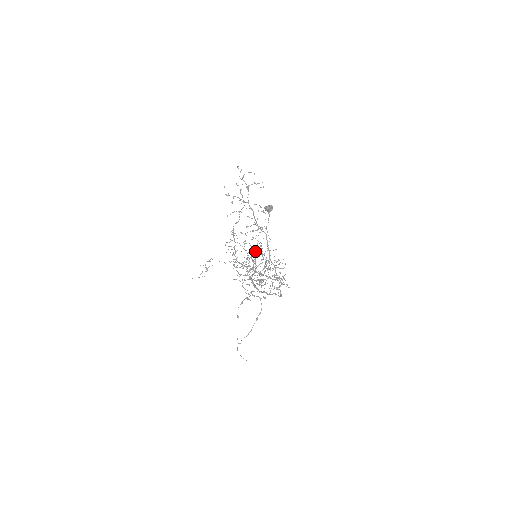
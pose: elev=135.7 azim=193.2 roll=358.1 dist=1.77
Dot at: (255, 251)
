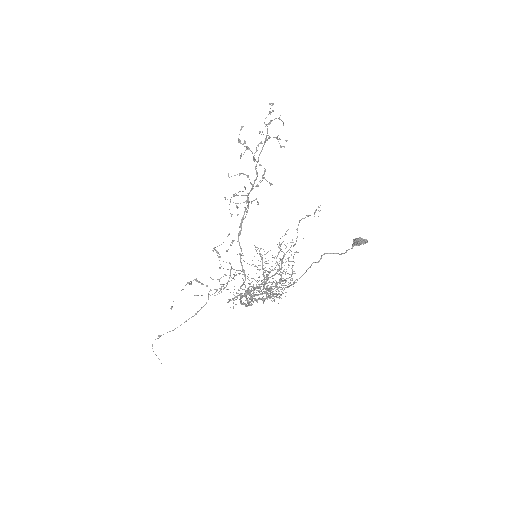
Dot at: occluded
